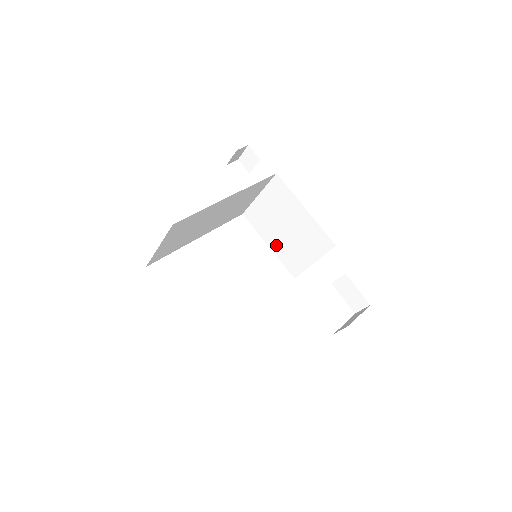
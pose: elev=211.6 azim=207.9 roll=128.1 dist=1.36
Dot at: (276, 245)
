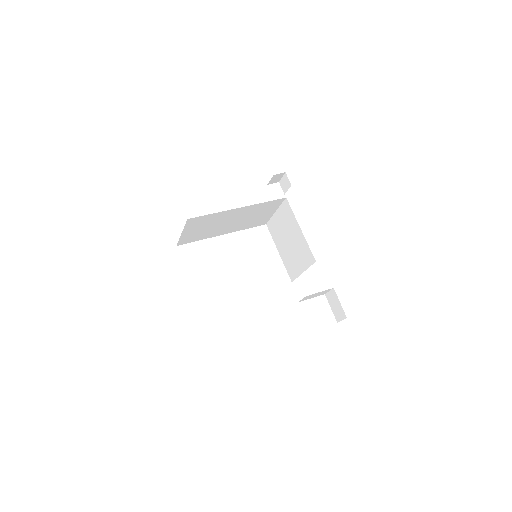
Dot at: (283, 253)
